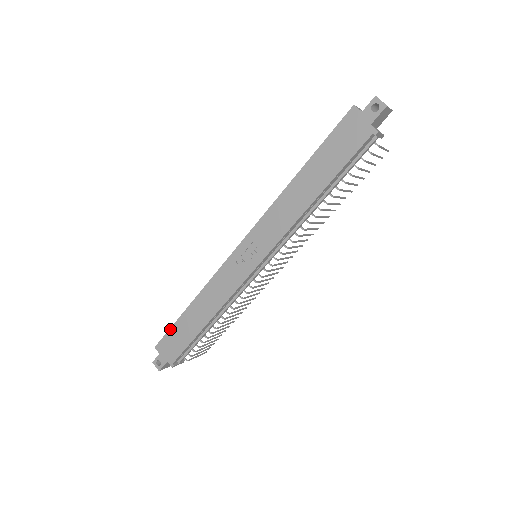
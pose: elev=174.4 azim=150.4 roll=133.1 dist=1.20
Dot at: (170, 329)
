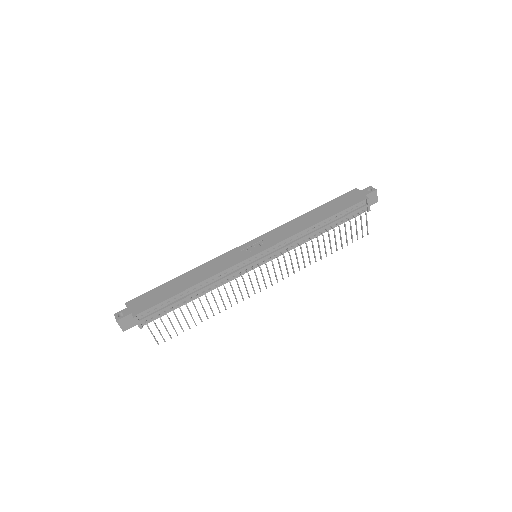
Dot at: (151, 290)
